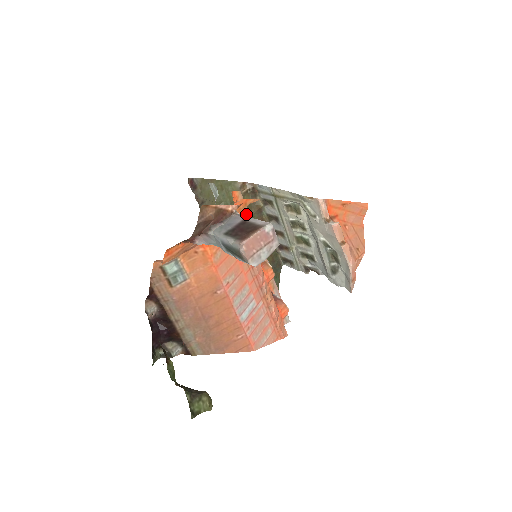
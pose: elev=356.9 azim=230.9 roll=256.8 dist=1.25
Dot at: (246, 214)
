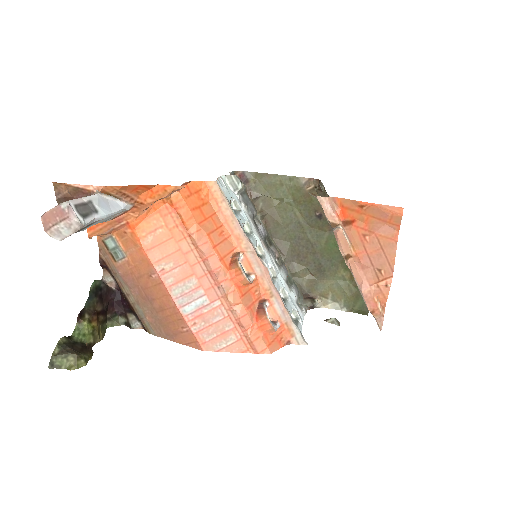
Dot at: (225, 206)
